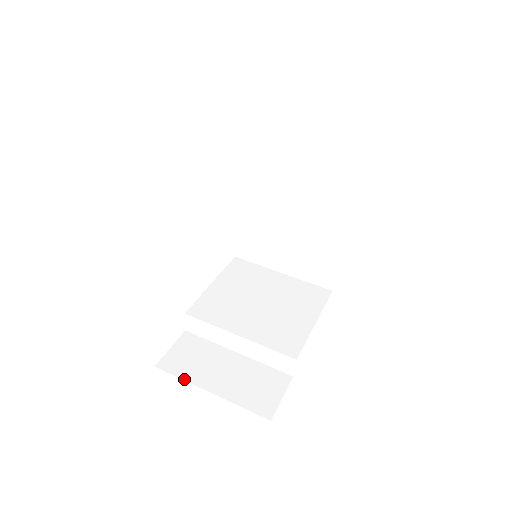
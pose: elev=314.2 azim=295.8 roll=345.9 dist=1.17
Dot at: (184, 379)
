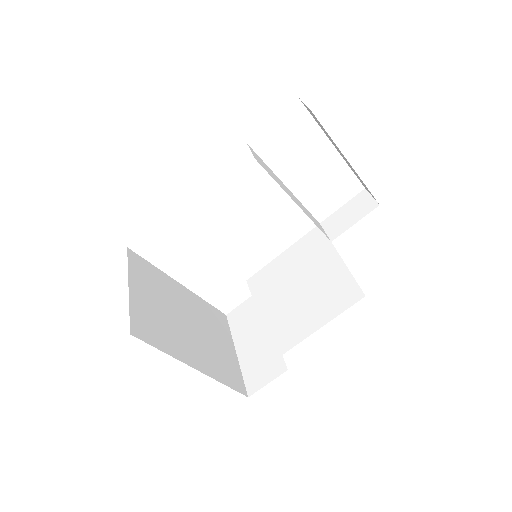
Dot at: (232, 334)
